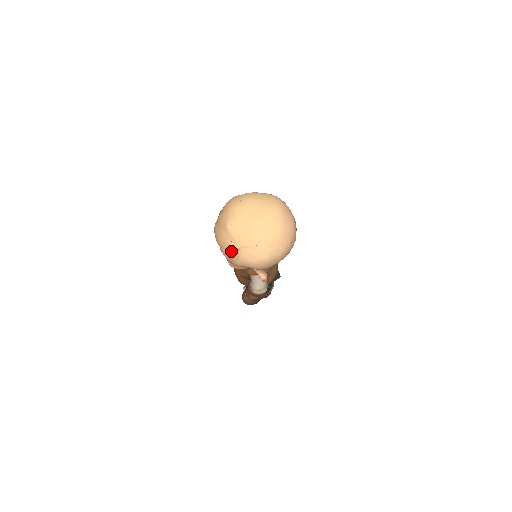
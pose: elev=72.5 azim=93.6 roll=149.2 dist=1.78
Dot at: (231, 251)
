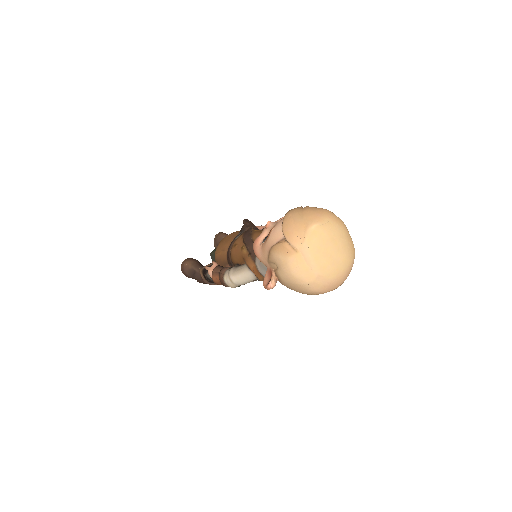
Dot at: (287, 243)
